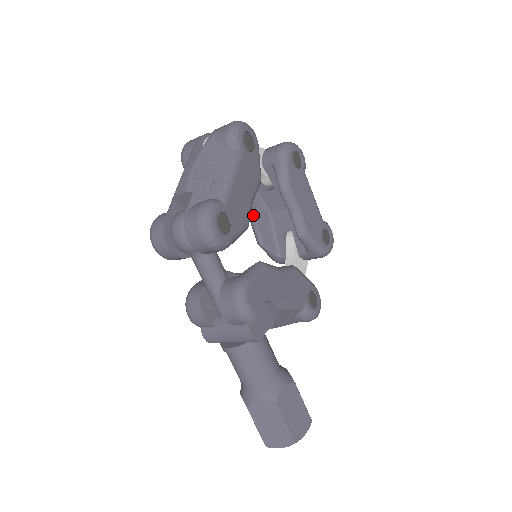
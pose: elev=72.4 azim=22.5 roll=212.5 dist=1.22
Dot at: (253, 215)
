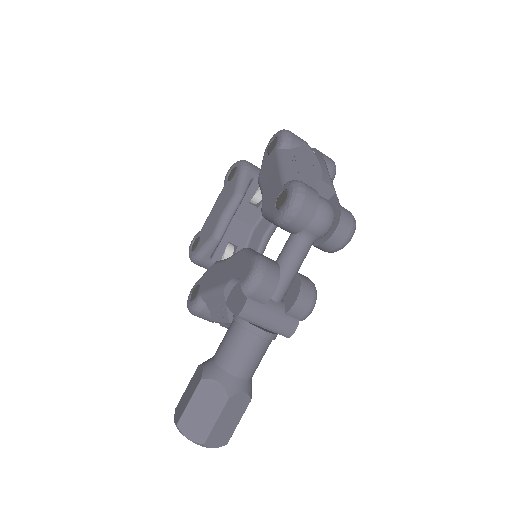
Dot at: occluded
